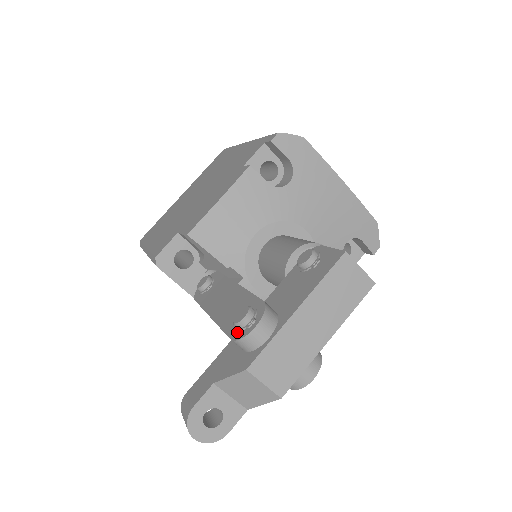
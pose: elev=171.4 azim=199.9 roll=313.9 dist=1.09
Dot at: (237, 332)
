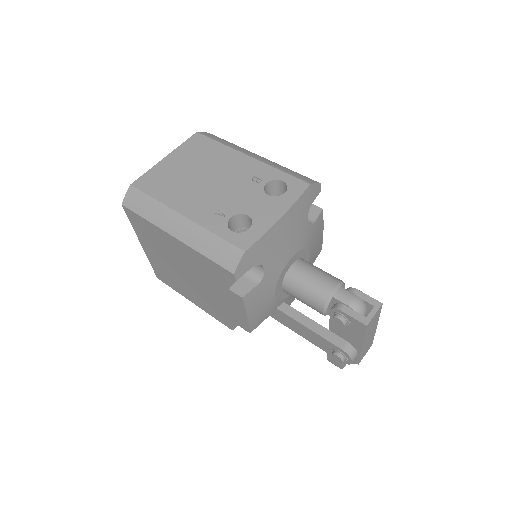
Dot at: occluded
